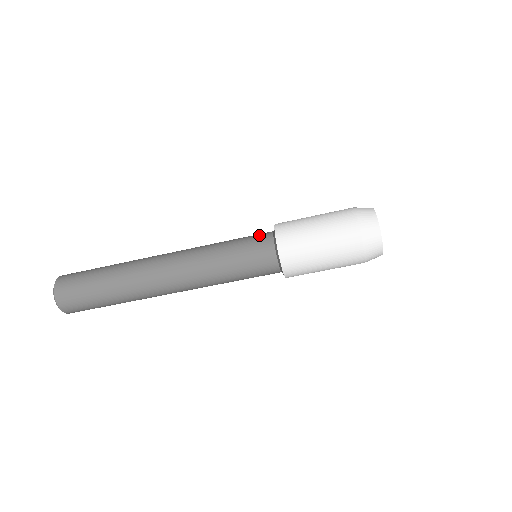
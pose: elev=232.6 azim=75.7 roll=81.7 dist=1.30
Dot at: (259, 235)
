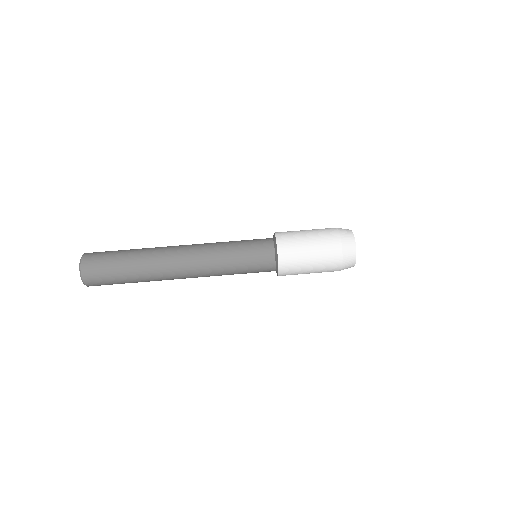
Dot at: (262, 239)
